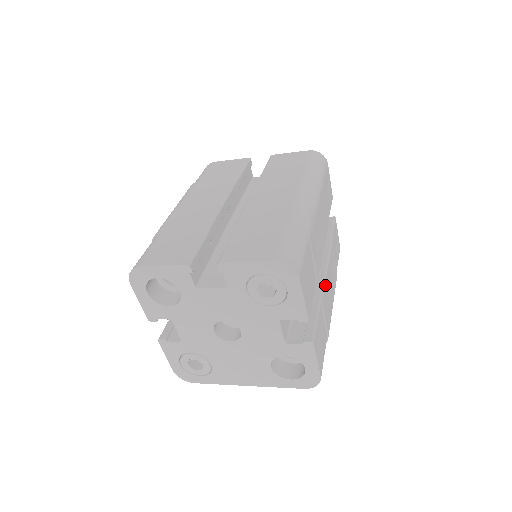
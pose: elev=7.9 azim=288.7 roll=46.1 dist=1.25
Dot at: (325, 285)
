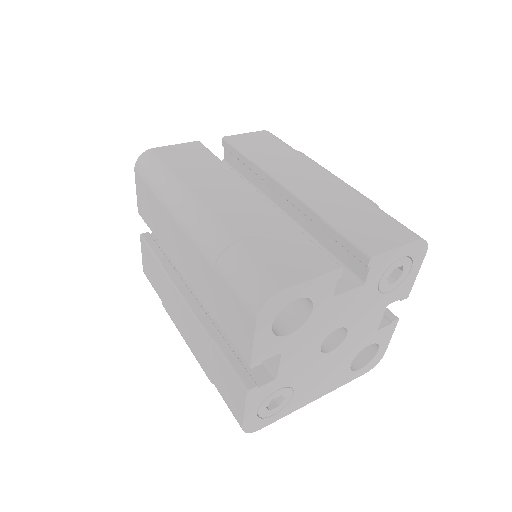
Dot at: occluded
